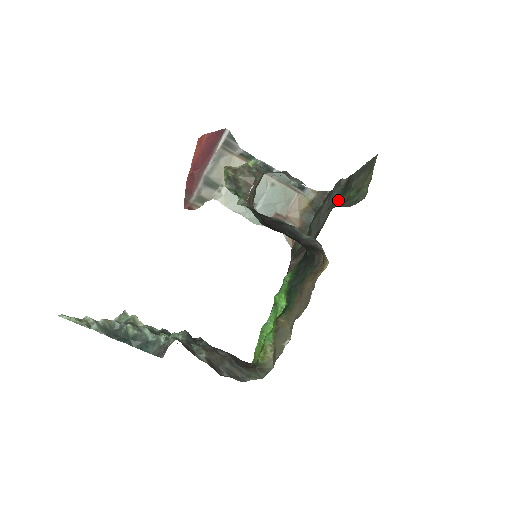
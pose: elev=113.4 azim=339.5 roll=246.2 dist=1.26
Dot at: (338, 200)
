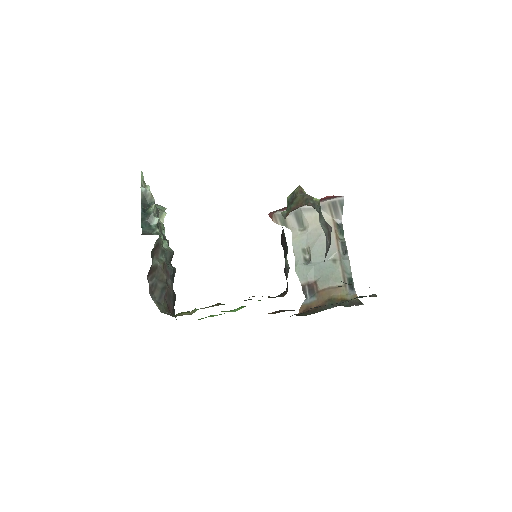
Dot at: occluded
